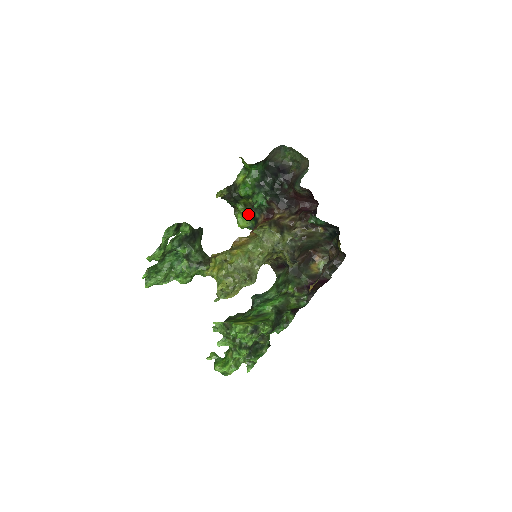
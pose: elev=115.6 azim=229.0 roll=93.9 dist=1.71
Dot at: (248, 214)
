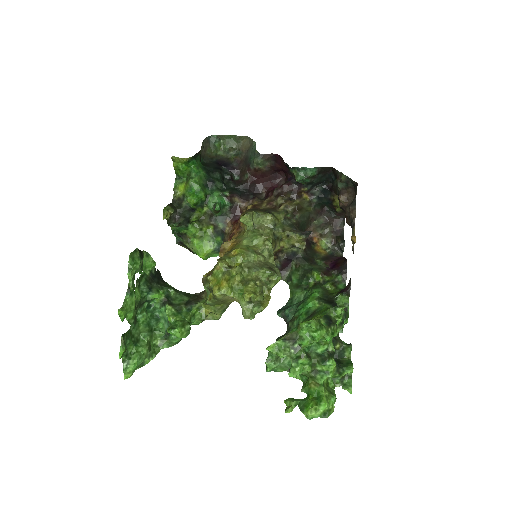
Dot at: (207, 233)
